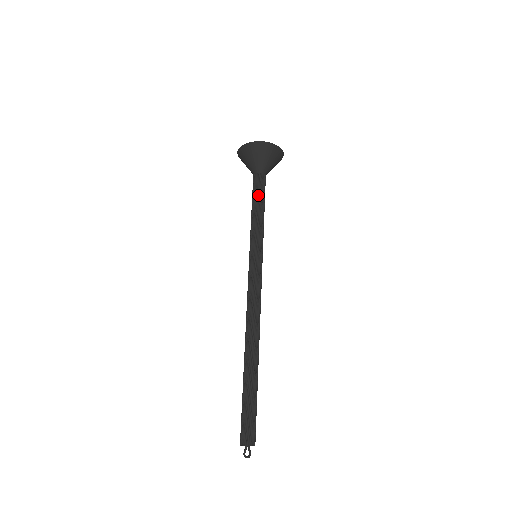
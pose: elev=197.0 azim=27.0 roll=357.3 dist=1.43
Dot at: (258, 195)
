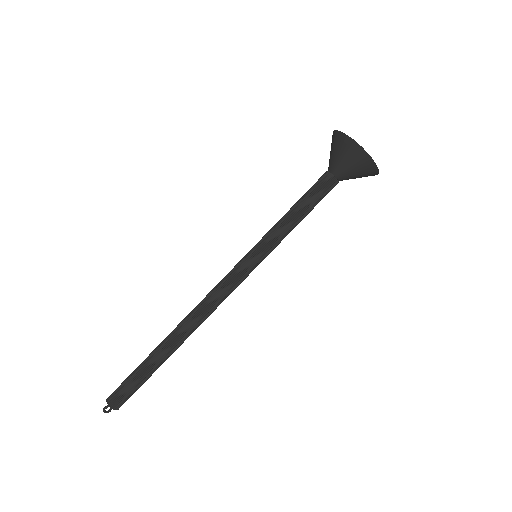
Dot at: (312, 199)
